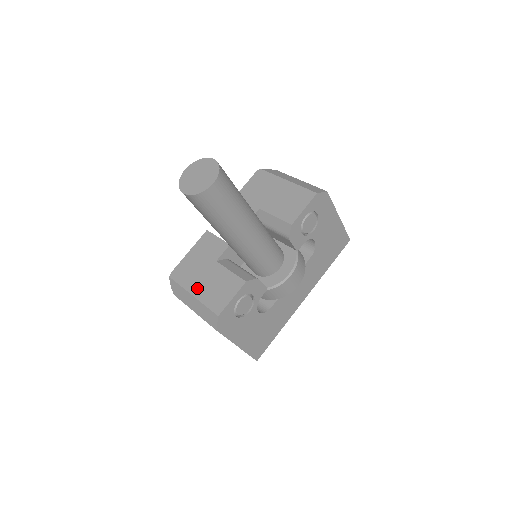
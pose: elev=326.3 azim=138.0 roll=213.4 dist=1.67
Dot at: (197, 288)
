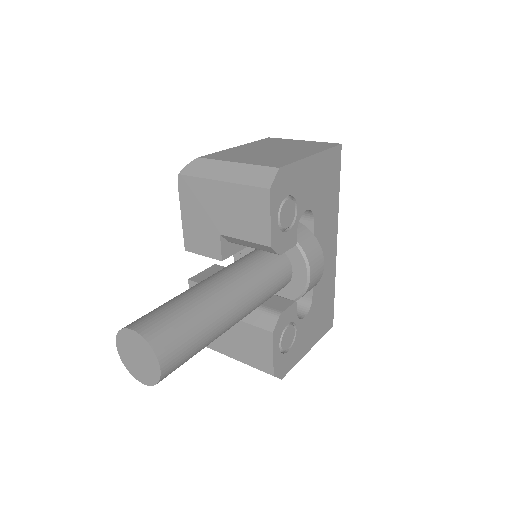
Dot at: (231, 350)
